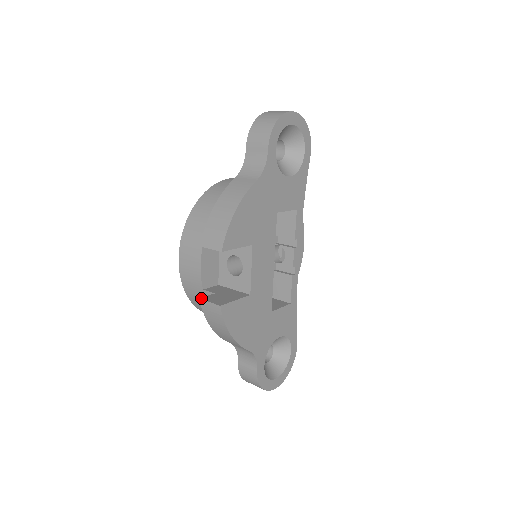
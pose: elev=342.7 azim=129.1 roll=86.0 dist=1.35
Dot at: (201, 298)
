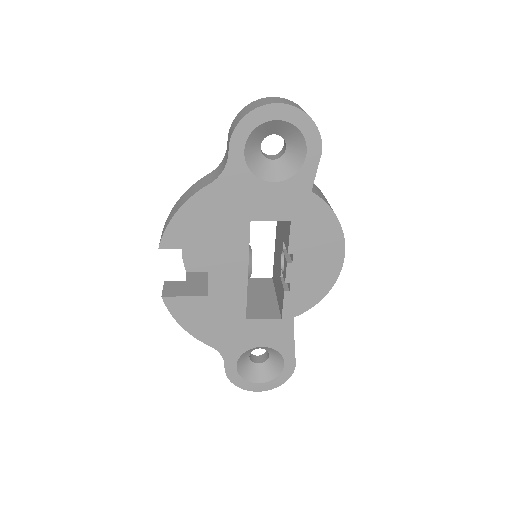
Dot at: (165, 281)
